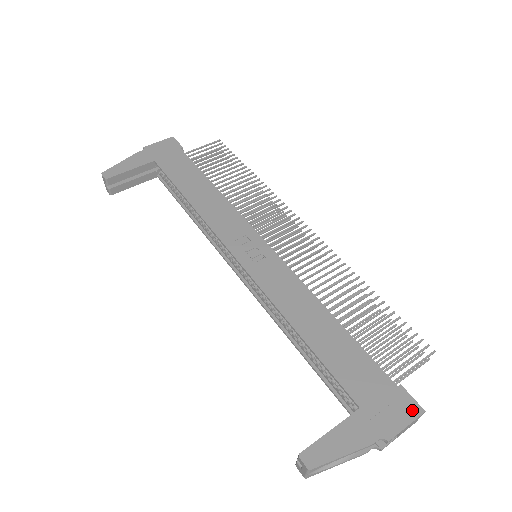
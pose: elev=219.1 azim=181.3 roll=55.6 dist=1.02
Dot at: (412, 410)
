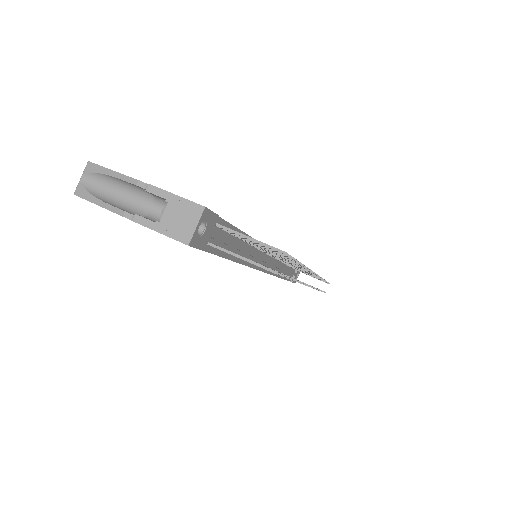
Dot at: (198, 204)
